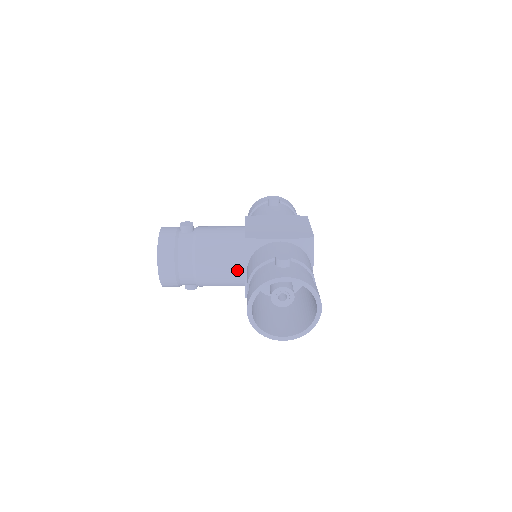
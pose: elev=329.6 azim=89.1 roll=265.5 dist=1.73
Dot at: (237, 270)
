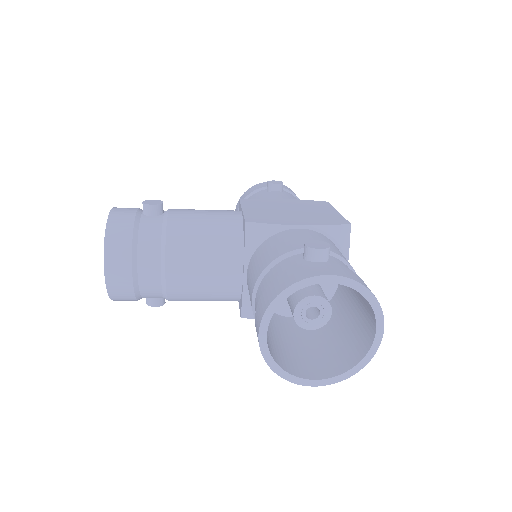
Dot at: (231, 273)
